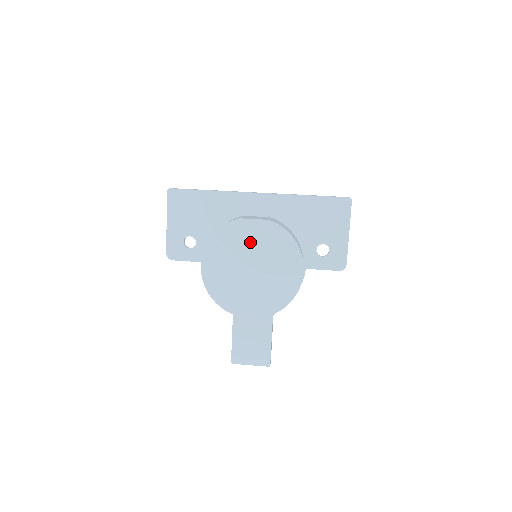
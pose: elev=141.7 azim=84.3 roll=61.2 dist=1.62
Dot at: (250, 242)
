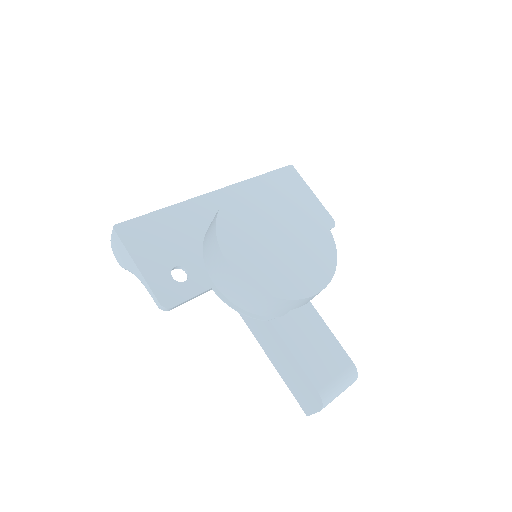
Dot at: (257, 213)
